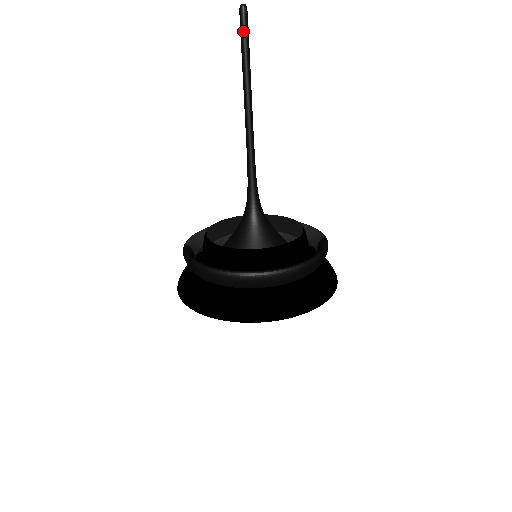
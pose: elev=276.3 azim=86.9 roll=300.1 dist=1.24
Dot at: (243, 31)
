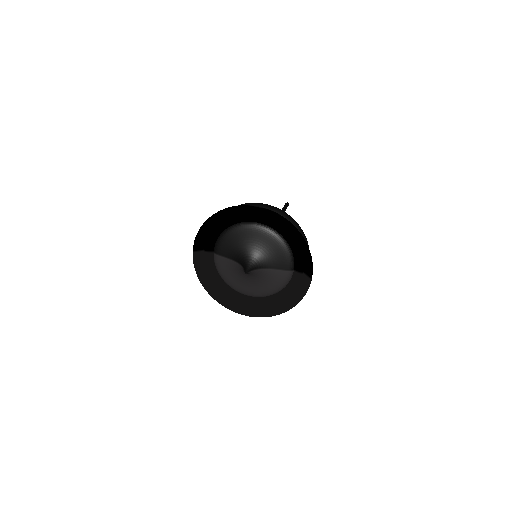
Dot at: (285, 205)
